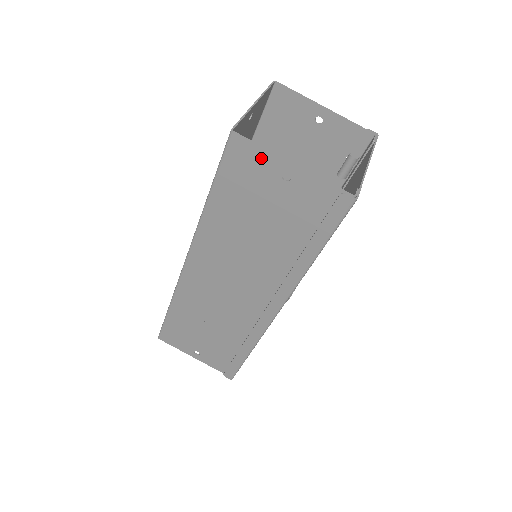
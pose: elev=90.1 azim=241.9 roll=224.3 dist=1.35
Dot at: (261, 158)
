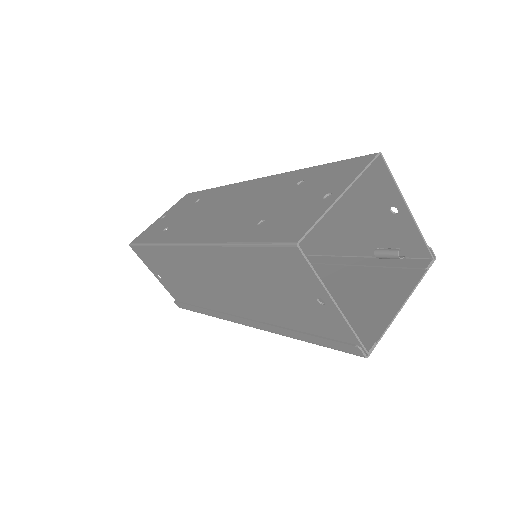
Dot at: (309, 277)
